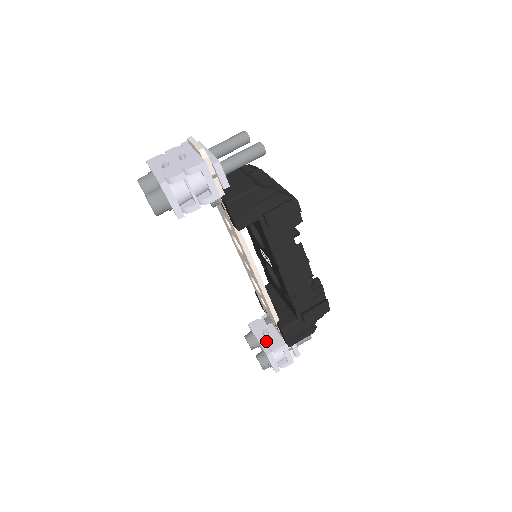
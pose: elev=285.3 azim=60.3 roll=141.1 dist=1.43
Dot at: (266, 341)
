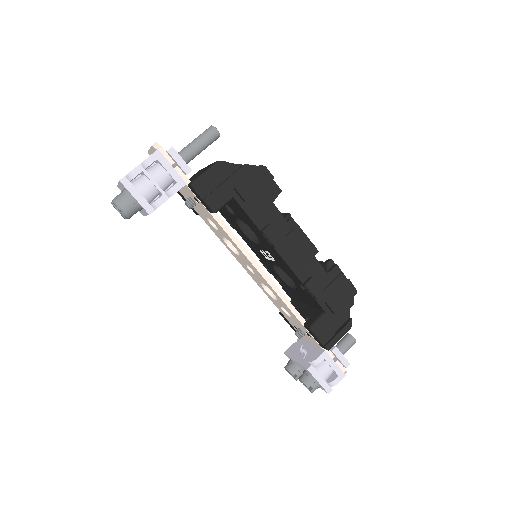
Dot at: (304, 357)
